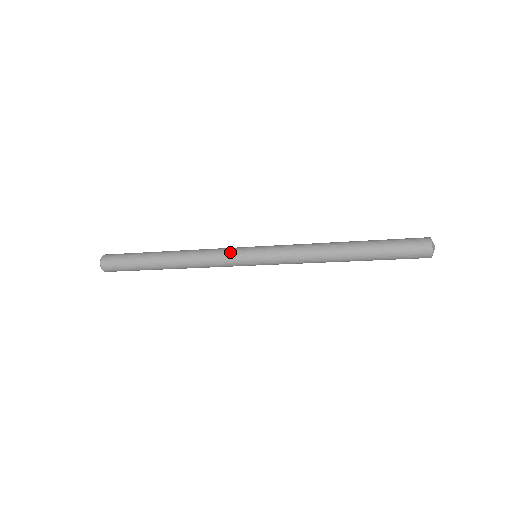
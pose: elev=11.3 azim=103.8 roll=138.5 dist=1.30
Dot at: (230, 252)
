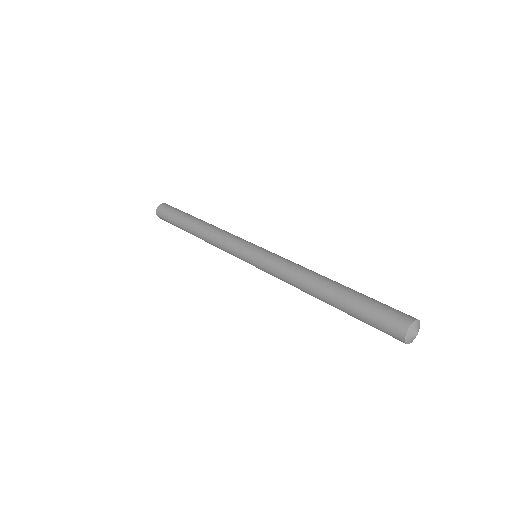
Dot at: (234, 243)
